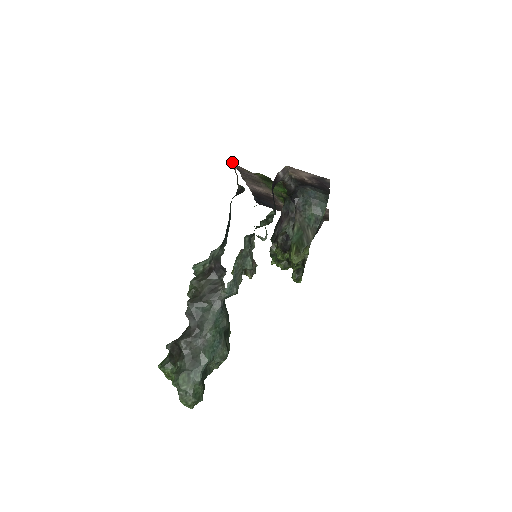
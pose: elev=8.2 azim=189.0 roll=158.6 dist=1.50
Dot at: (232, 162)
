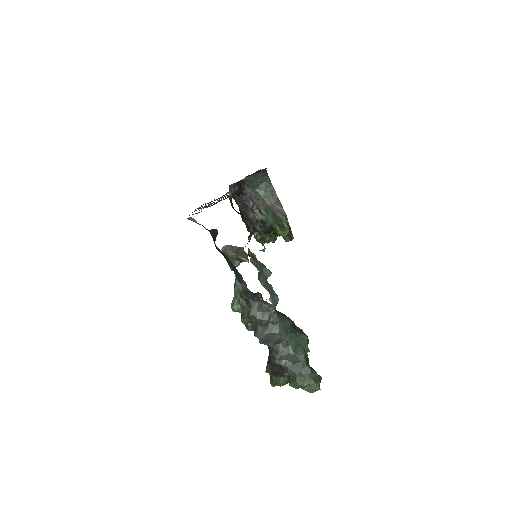
Dot at: (188, 219)
